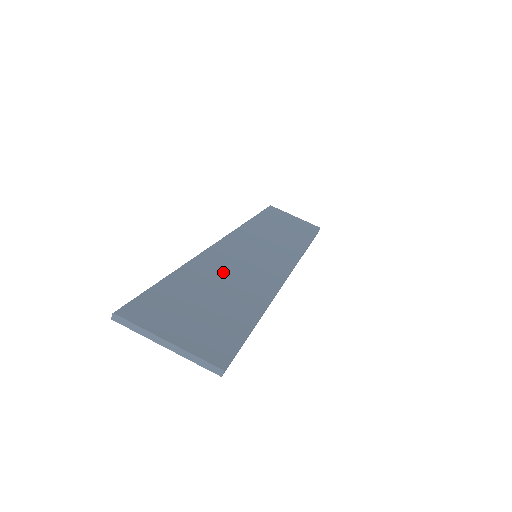
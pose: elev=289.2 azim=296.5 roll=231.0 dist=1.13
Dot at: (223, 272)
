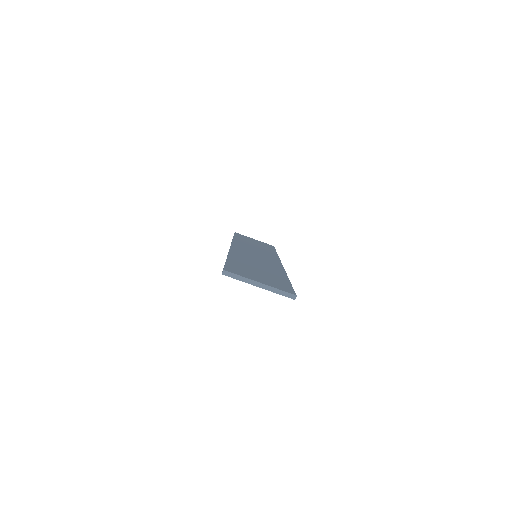
Dot at: (250, 260)
